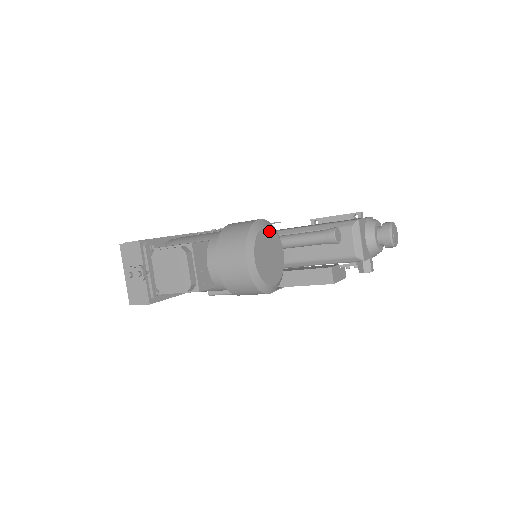
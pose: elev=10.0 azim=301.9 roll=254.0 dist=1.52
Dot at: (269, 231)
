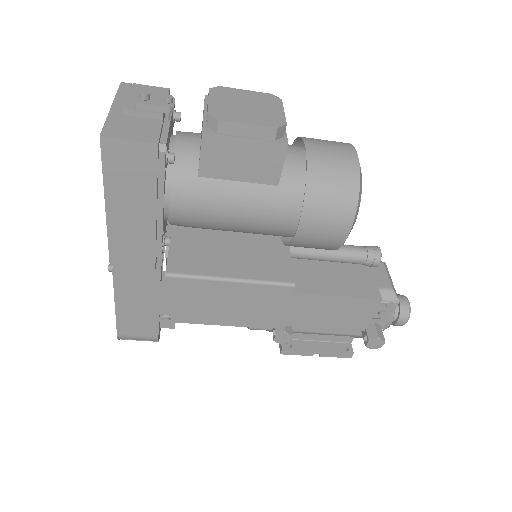
Dot at: occluded
